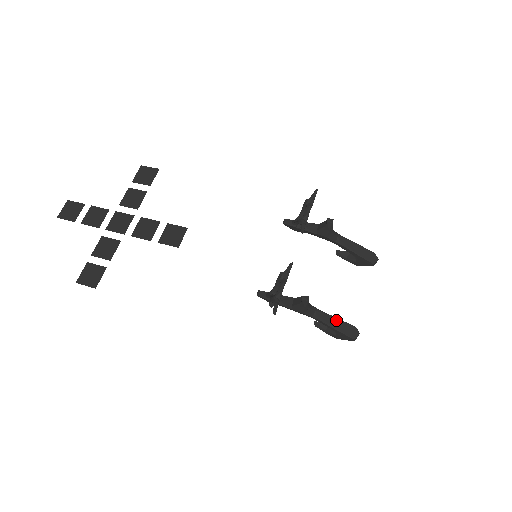
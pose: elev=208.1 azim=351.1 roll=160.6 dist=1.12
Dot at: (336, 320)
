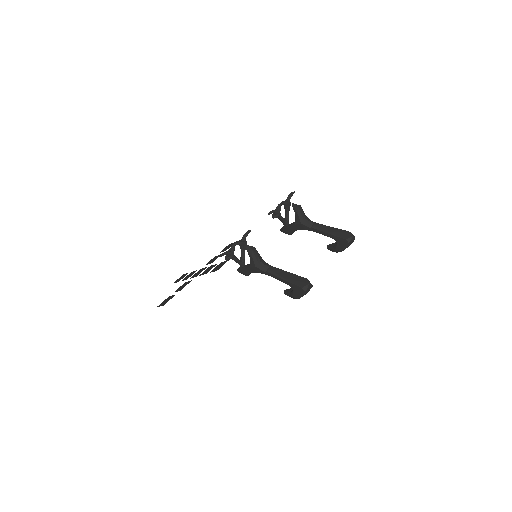
Dot at: (288, 274)
